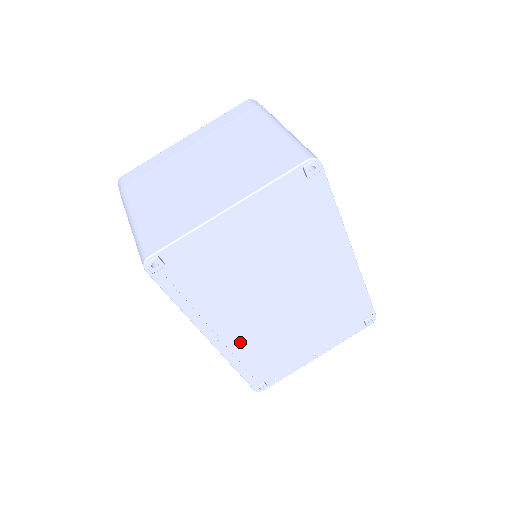
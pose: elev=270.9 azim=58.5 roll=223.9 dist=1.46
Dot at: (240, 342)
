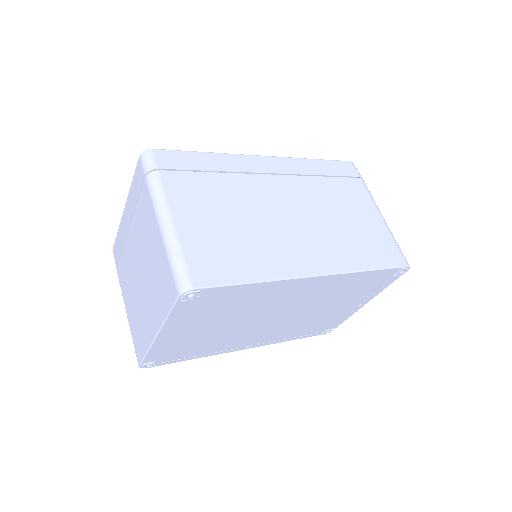
Dot at: (272, 338)
